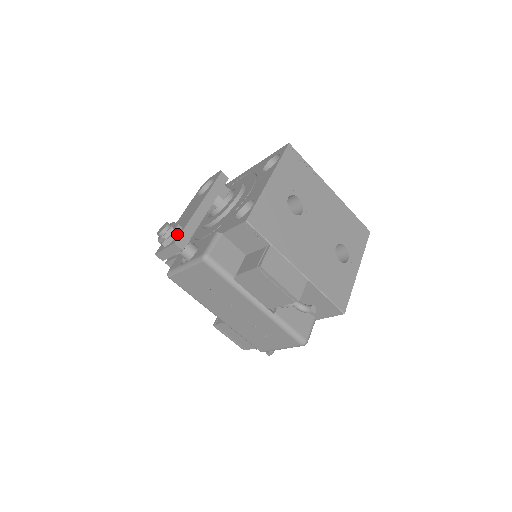
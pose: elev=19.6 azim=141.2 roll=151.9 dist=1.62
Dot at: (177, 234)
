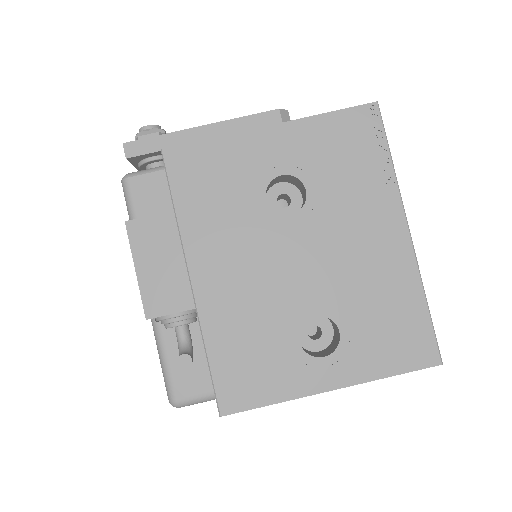
Dot at: occluded
